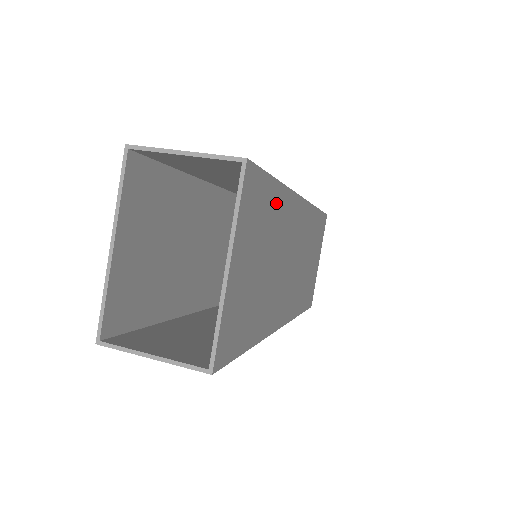
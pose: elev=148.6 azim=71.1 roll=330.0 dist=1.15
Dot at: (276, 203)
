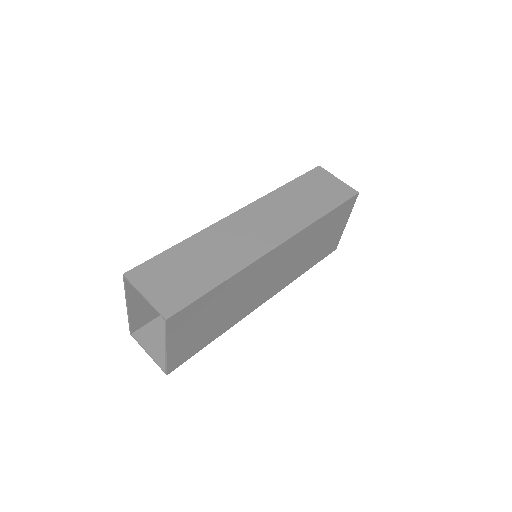
Dot at: (222, 291)
